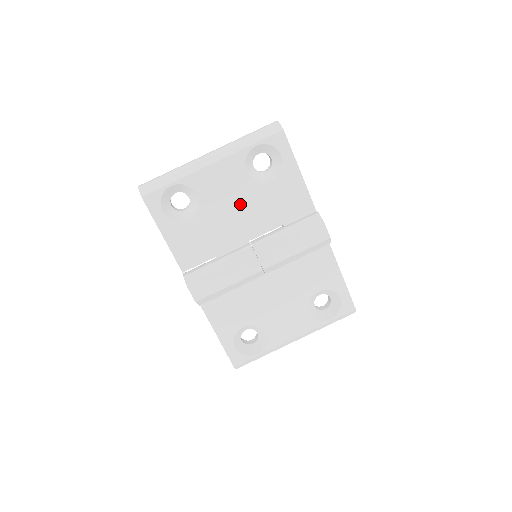
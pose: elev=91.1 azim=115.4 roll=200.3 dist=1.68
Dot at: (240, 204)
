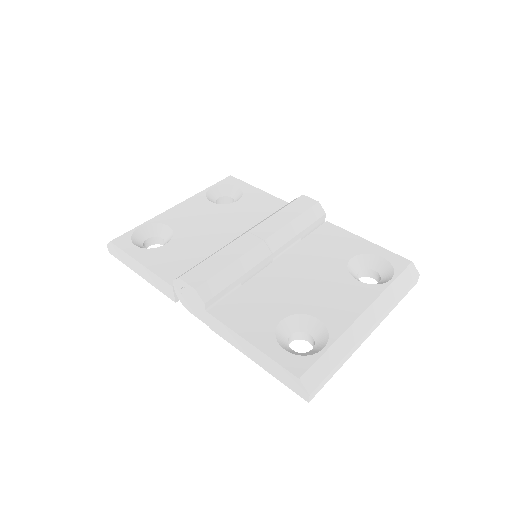
Dot at: (215, 221)
